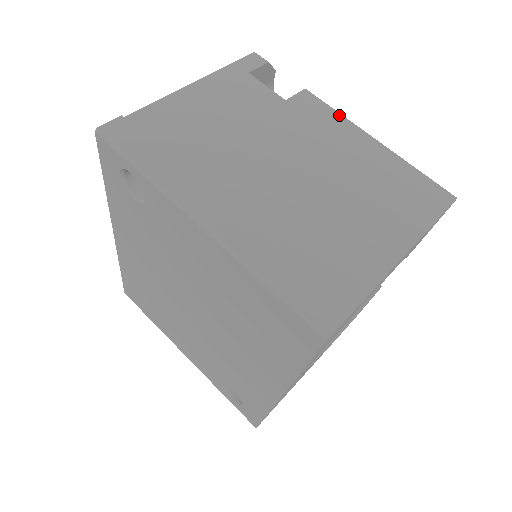
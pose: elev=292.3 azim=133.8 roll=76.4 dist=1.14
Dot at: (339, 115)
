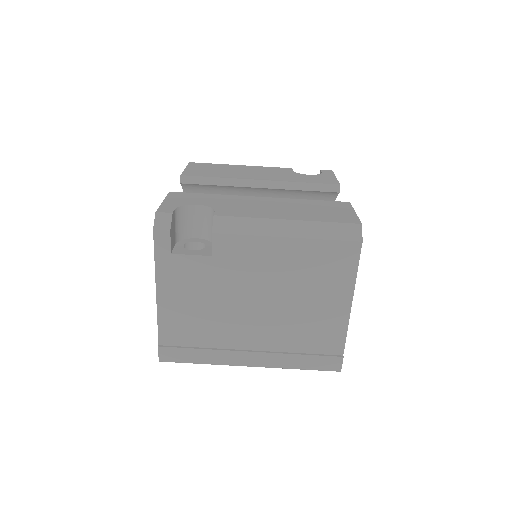
Dot at: (250, 238)
